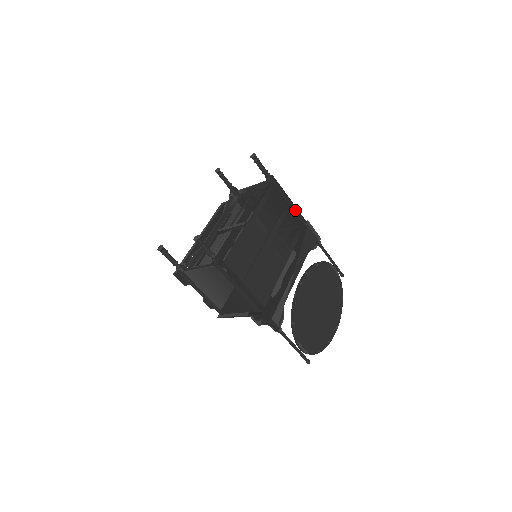
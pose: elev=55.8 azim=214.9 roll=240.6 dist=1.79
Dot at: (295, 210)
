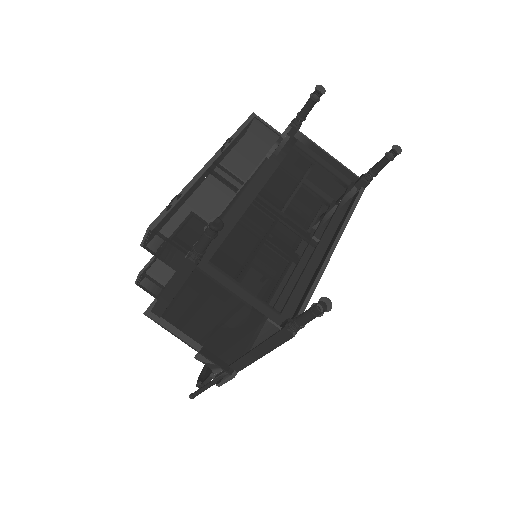
Dot at: occluded
